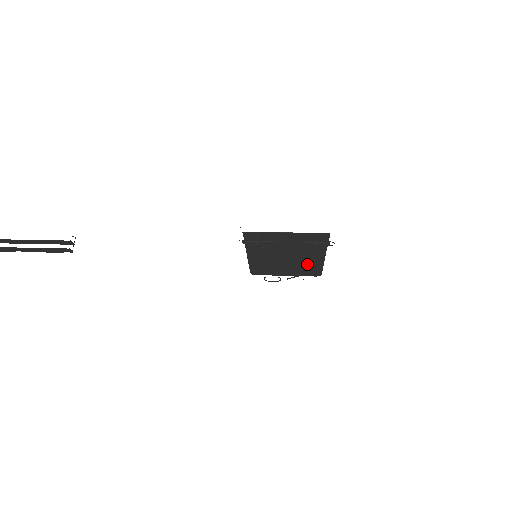
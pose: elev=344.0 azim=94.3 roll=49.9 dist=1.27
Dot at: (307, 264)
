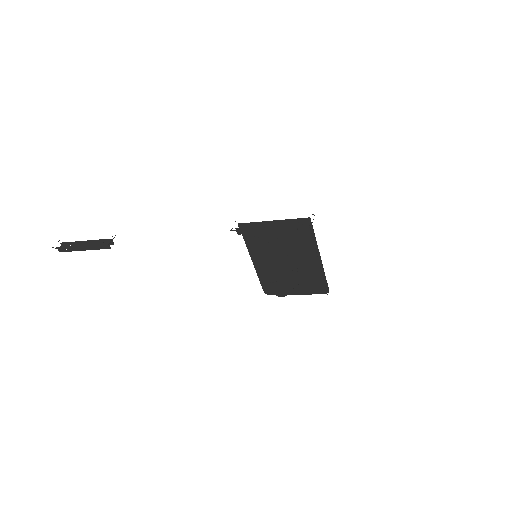
Dot at: (309, 272)
